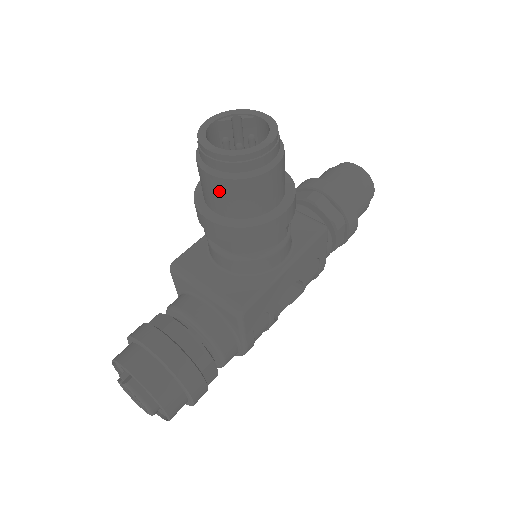
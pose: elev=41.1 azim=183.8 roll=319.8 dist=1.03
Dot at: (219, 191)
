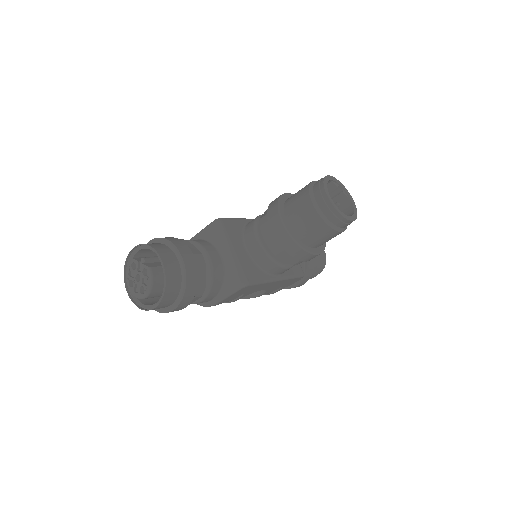
Dot at: (307, 217)
